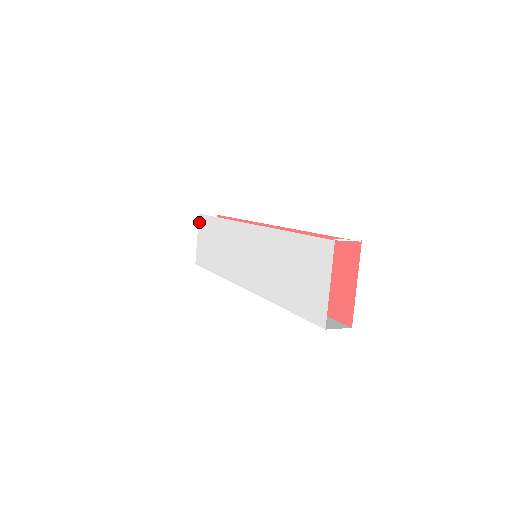
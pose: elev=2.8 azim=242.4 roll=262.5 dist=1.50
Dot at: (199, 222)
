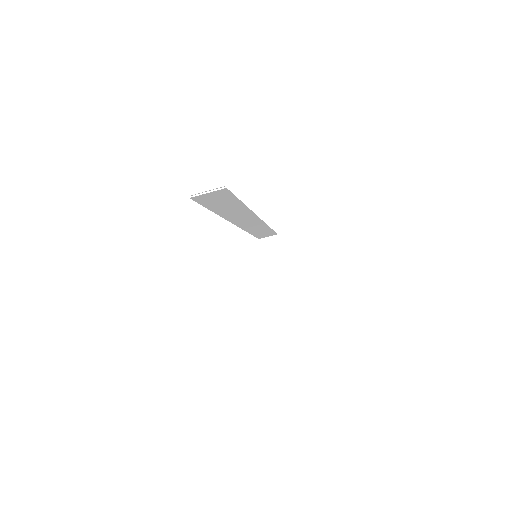
Dot at: occluded
